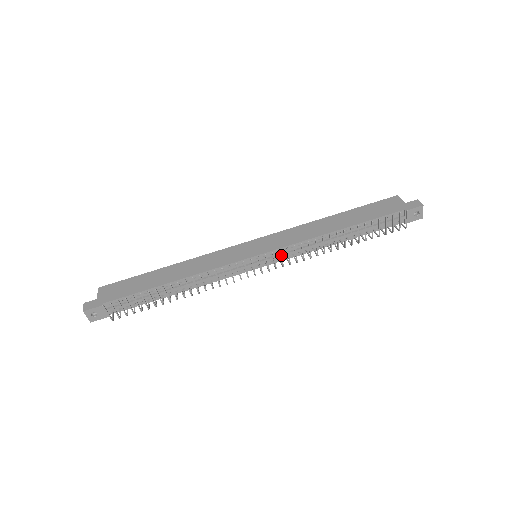
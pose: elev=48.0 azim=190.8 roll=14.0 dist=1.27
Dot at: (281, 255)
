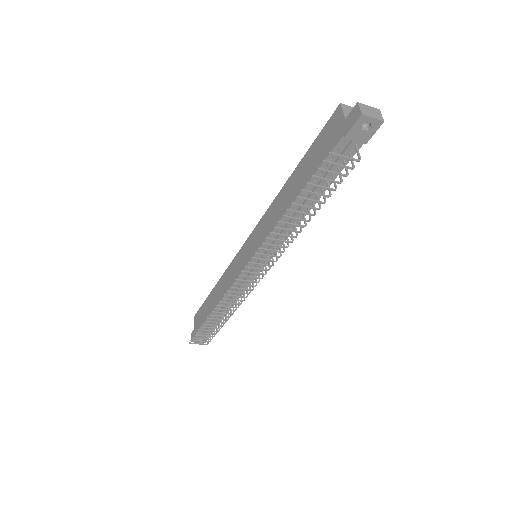
Dot at: (255, 264)
